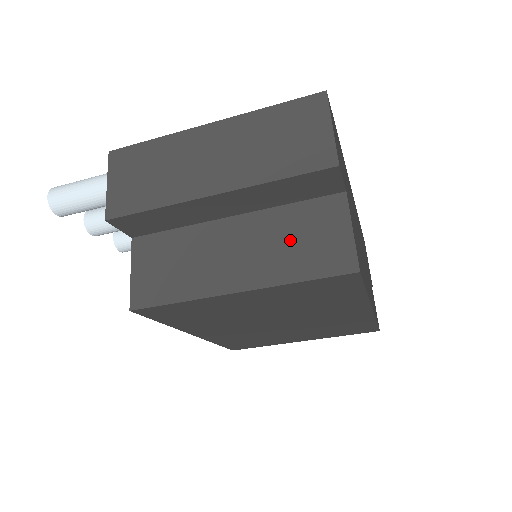
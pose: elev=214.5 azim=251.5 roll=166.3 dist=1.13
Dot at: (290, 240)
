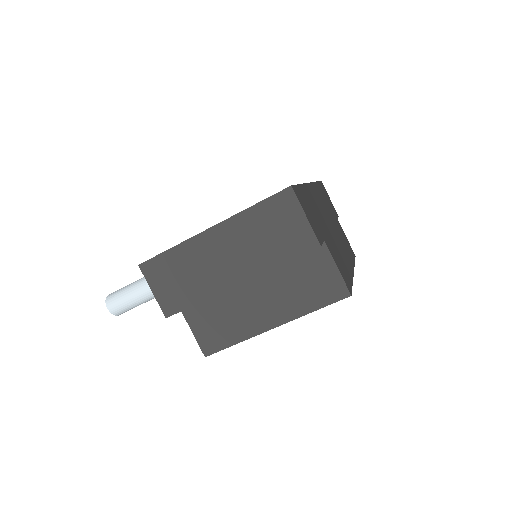
Dot at: (297, 285)
